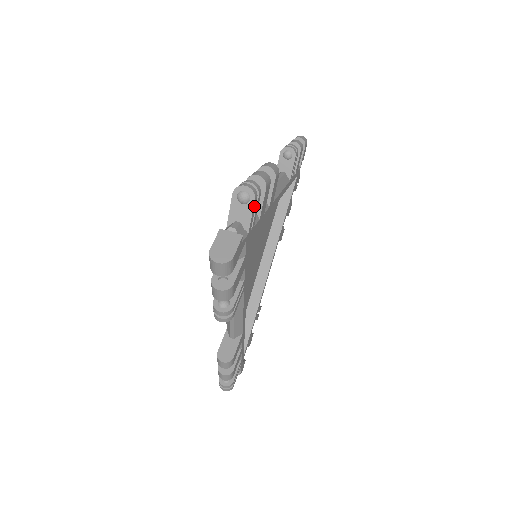
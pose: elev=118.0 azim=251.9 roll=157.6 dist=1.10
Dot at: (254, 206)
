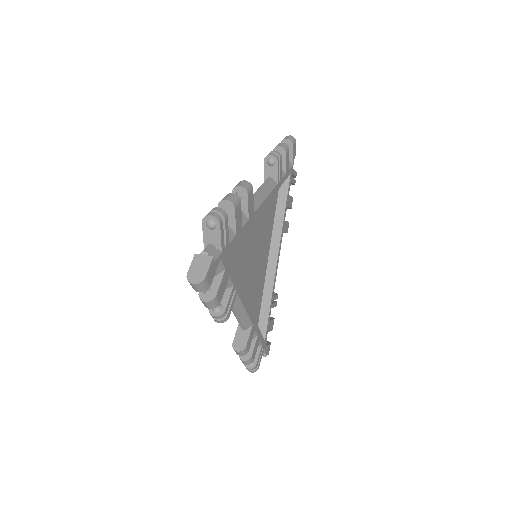
Dot at: (221, 230)
